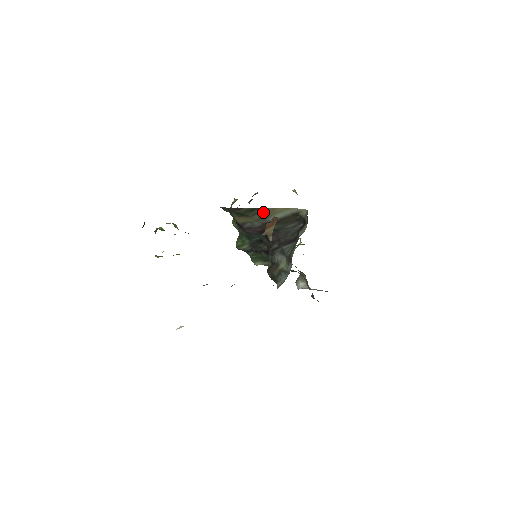
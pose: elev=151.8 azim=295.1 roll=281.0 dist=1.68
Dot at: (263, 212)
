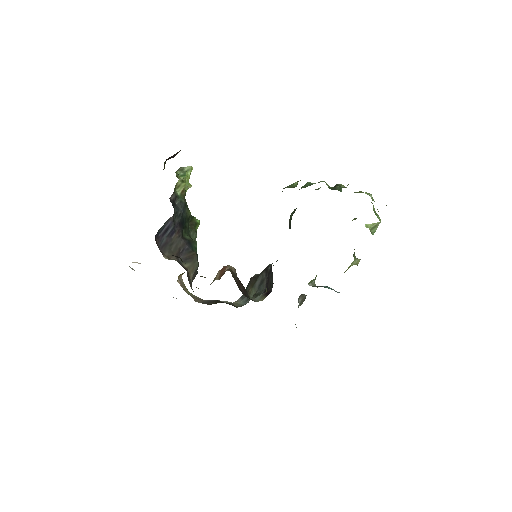
Dot at: occluded
